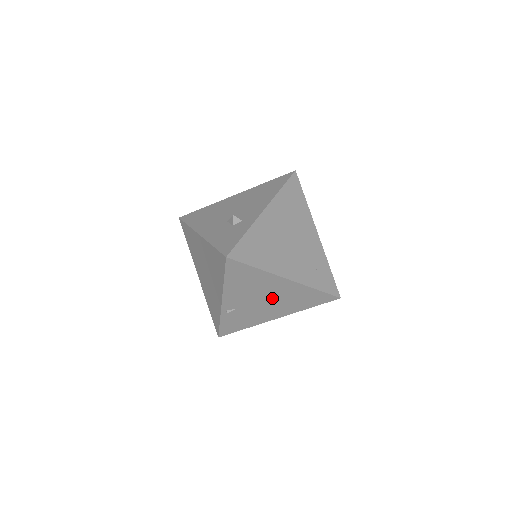
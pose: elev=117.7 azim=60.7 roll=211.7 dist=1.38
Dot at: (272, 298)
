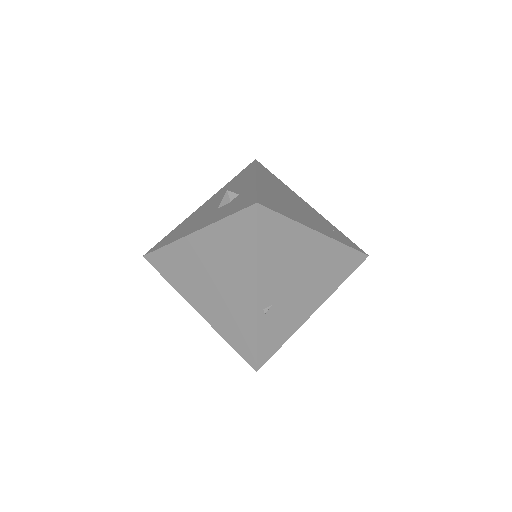
Dot at: (307, 273)
